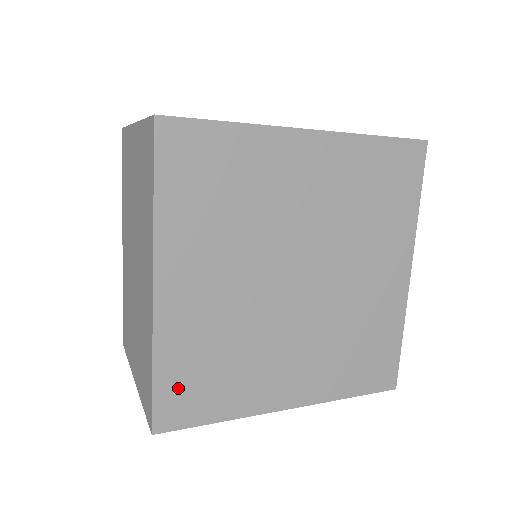
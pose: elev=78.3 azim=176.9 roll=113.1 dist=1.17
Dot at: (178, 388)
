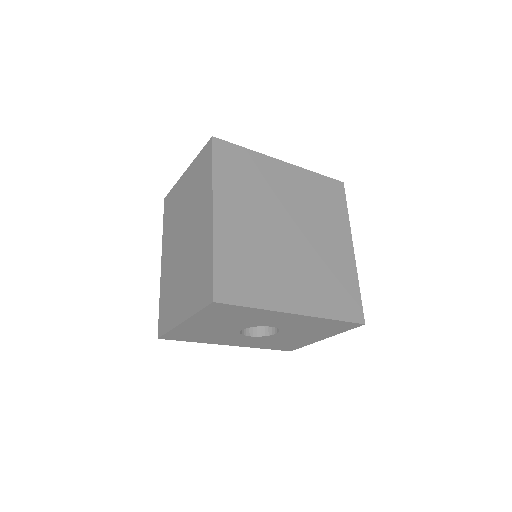
Dot at: (228, 275)
